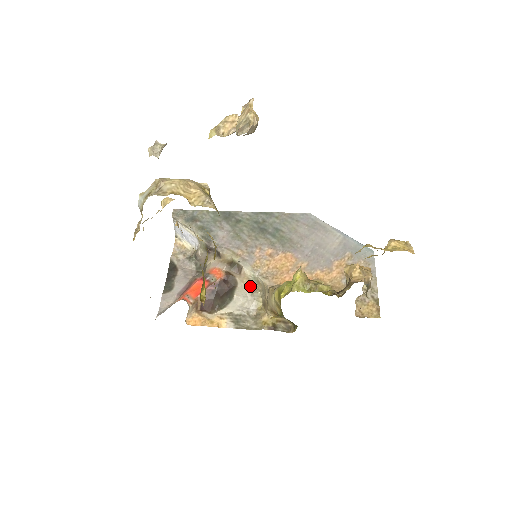
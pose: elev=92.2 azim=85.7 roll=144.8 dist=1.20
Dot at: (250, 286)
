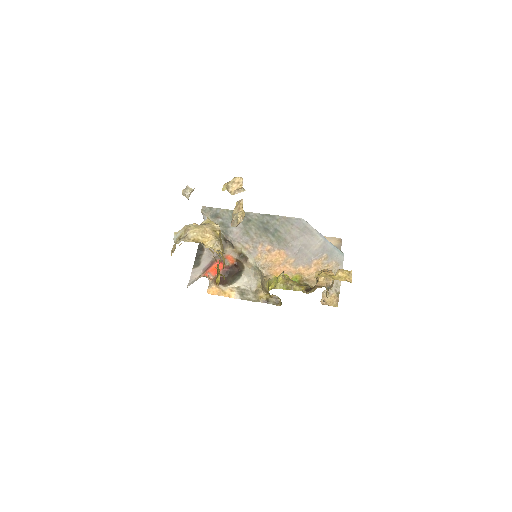
Dot at: (253, 270)
